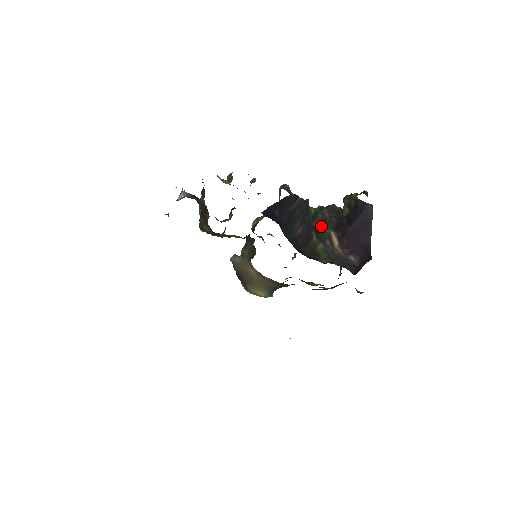
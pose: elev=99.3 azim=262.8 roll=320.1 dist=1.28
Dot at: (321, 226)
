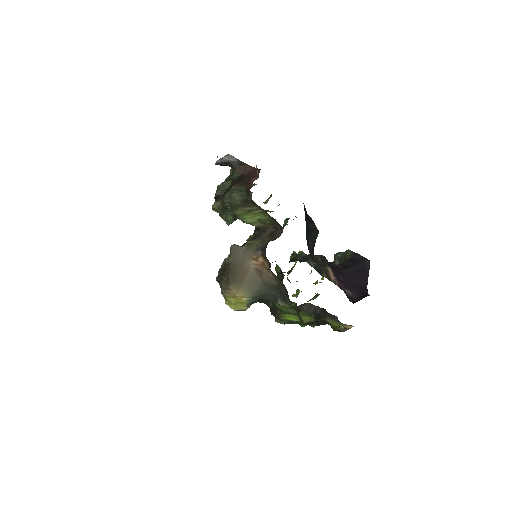
Dot at: occluded
